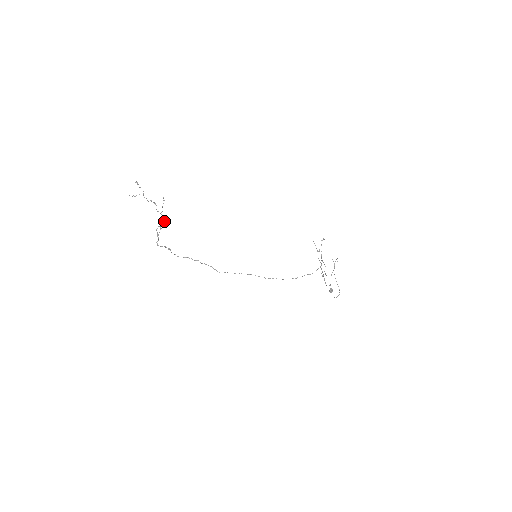
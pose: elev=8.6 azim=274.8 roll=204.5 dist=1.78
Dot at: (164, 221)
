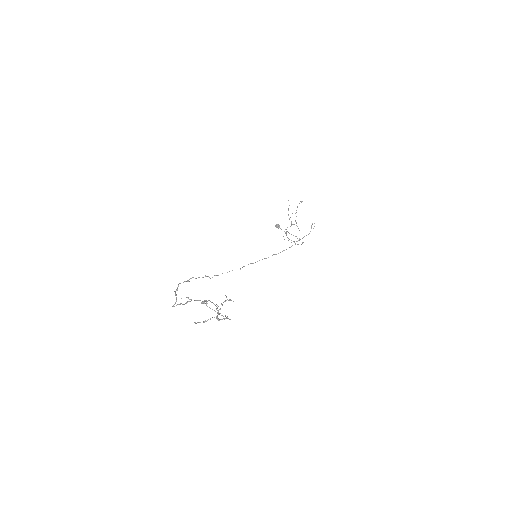
Dot at: occluded
